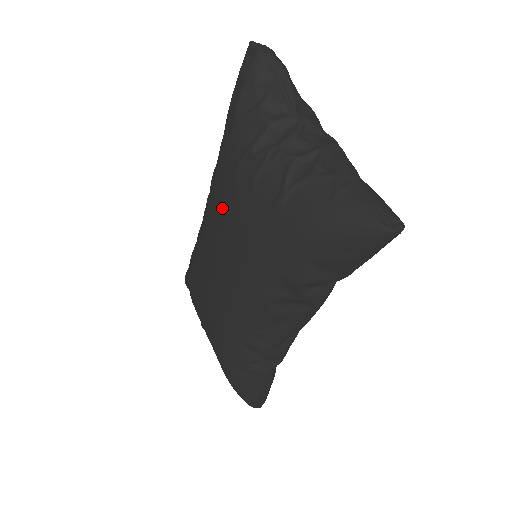
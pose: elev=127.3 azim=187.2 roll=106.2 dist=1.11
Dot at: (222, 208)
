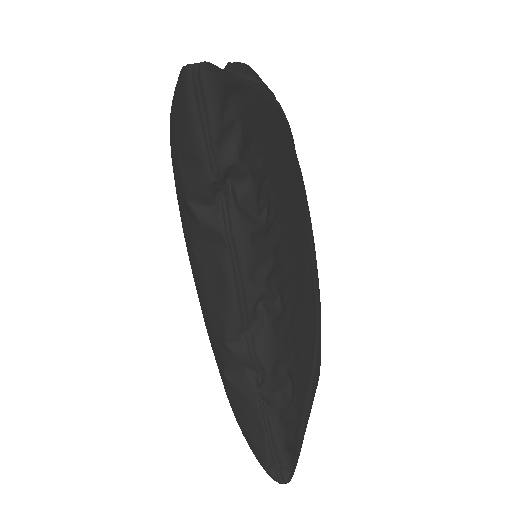
Dot at: occluded
